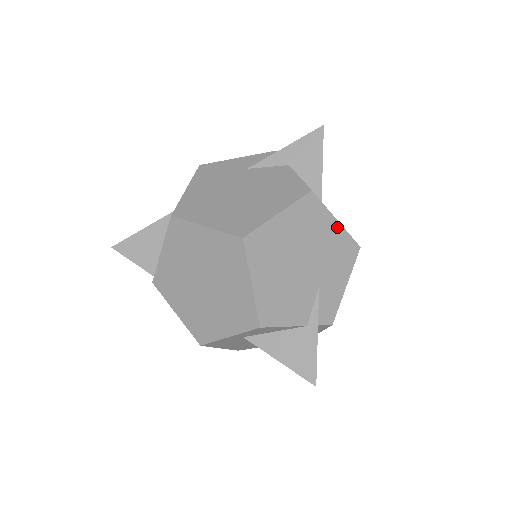
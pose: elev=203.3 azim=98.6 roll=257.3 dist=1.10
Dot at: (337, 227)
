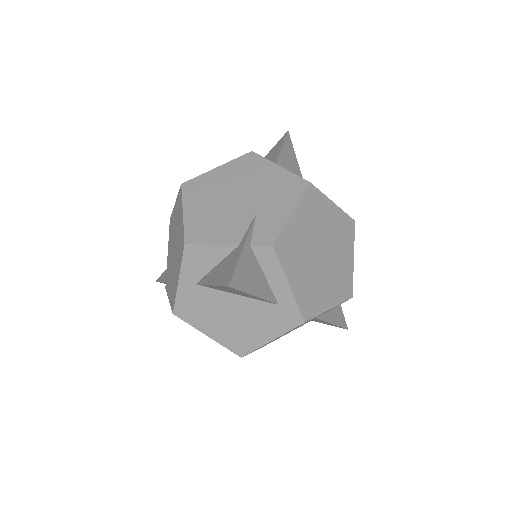
Dot at: (280, 171)
